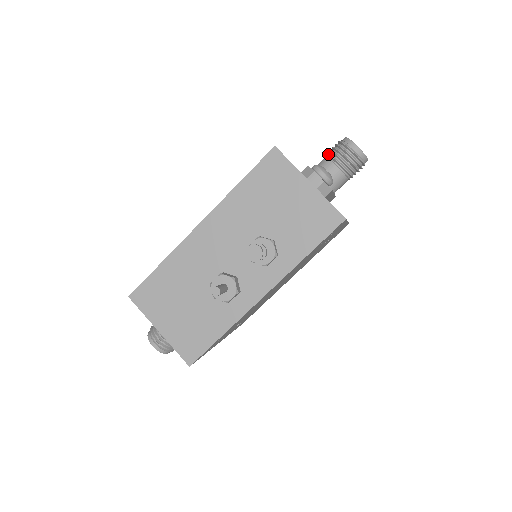
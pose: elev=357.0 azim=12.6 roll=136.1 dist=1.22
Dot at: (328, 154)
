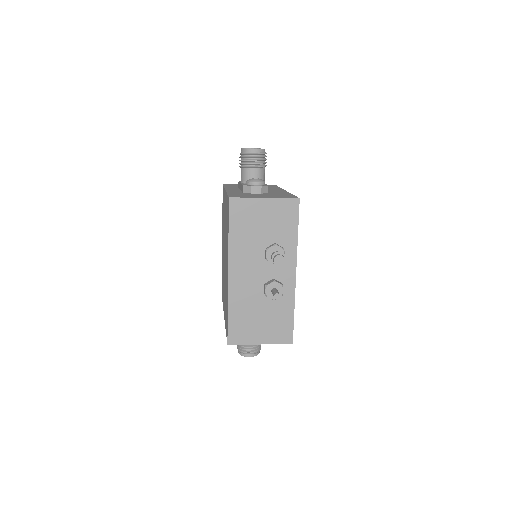
Dot at: (243, 167)
